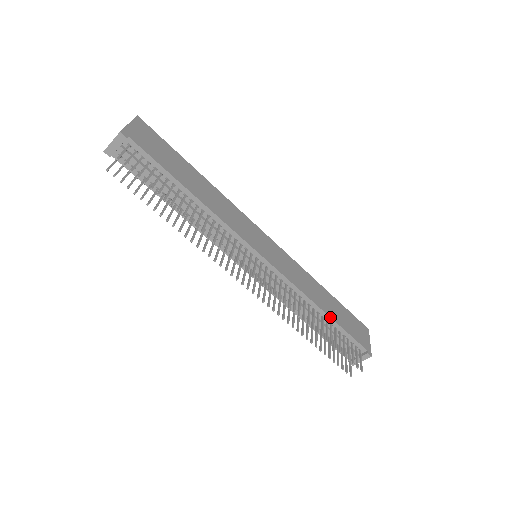
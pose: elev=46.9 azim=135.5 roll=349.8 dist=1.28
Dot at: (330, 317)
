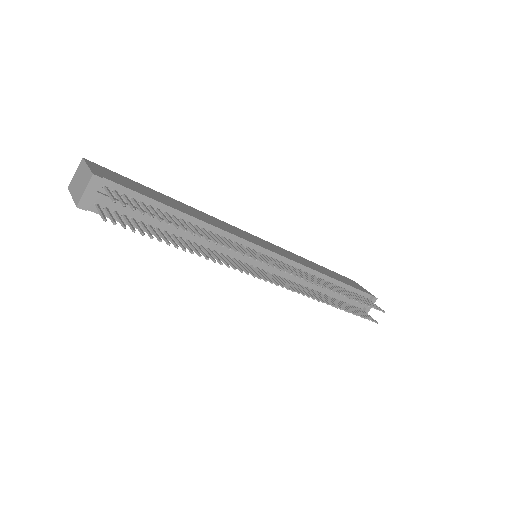
Dot at: (337, 280)
